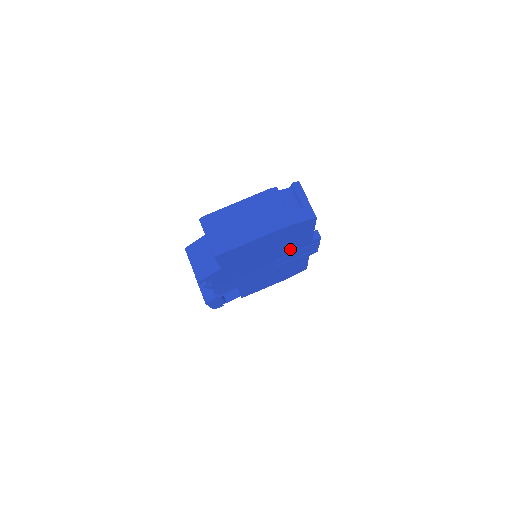
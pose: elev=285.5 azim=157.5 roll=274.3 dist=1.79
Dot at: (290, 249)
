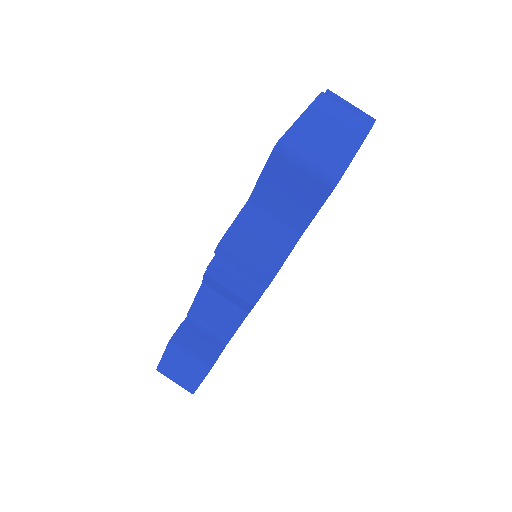
Dot at: occluded
